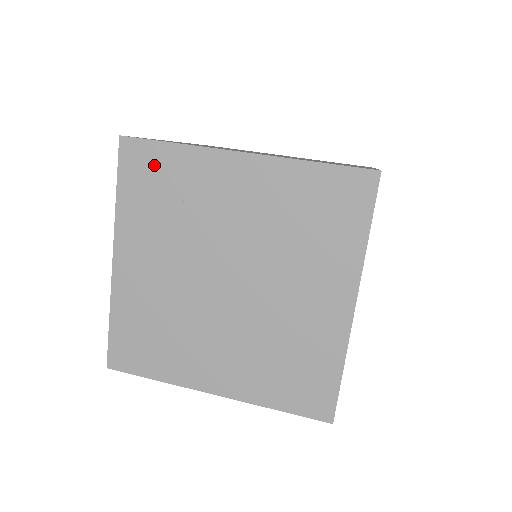
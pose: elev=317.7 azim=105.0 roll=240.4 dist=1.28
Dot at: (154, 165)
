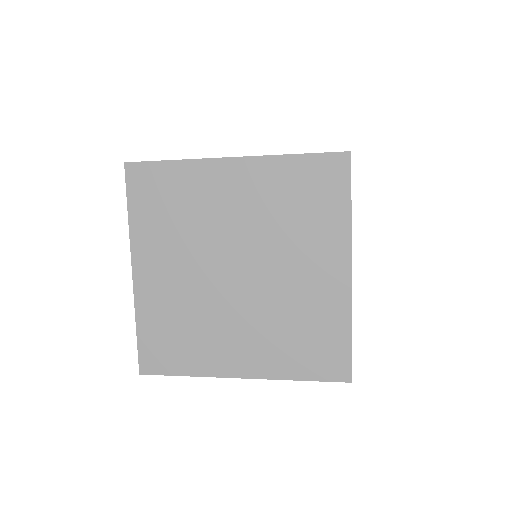
Dot at: occluded
